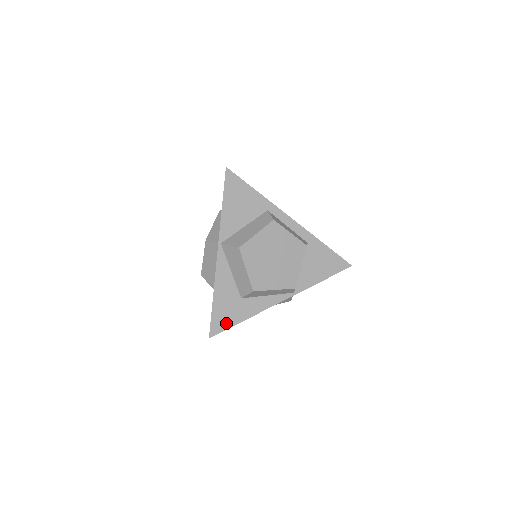
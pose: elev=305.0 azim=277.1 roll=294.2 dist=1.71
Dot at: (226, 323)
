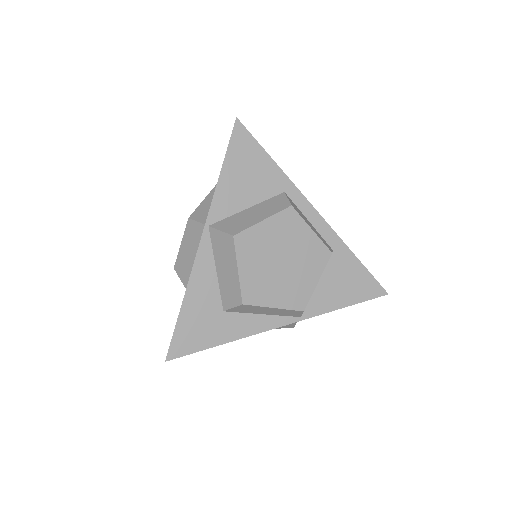
Dot at: (195, 343)
